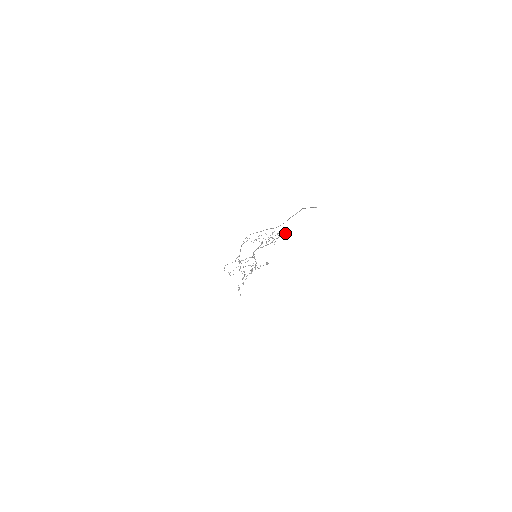
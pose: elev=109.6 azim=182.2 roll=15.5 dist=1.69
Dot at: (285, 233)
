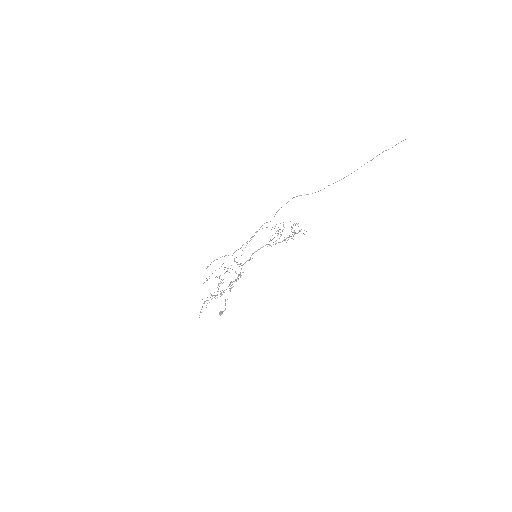
Dot at: occluded
